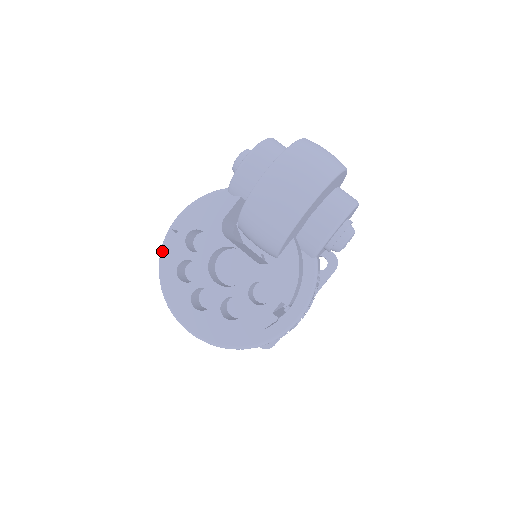
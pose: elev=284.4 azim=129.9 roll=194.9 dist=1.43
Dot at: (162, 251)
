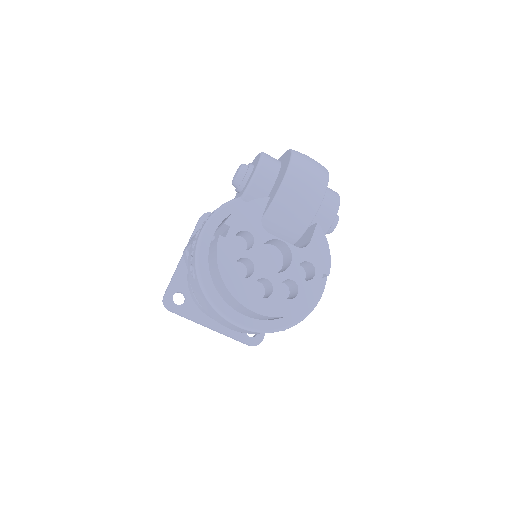
Dot at: (217, 256)
